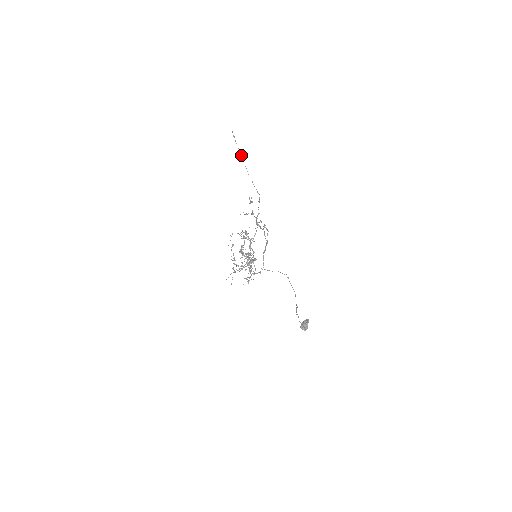
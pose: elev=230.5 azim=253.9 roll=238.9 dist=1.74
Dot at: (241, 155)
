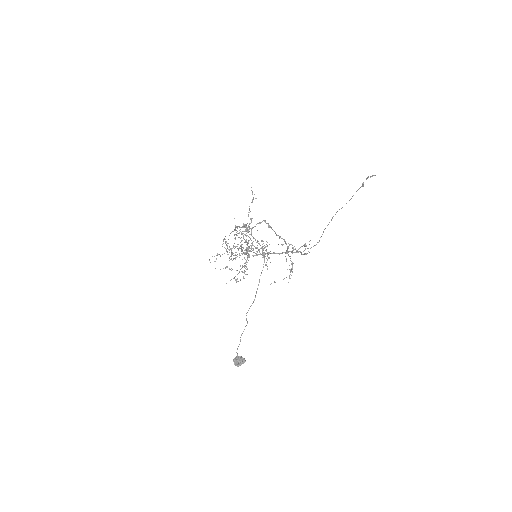
Dot at: (350, 199)
